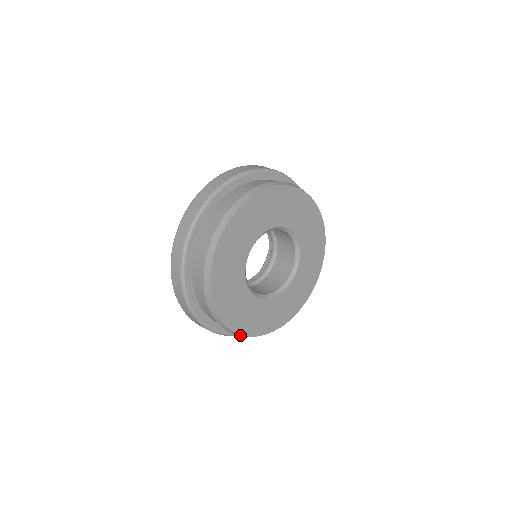
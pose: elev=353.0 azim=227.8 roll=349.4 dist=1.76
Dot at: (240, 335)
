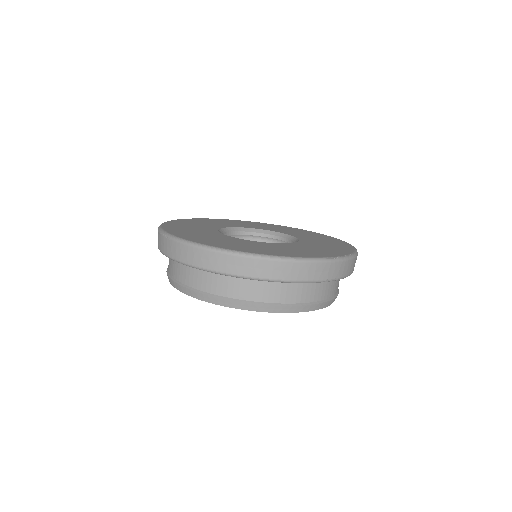
Dot at: occluded
